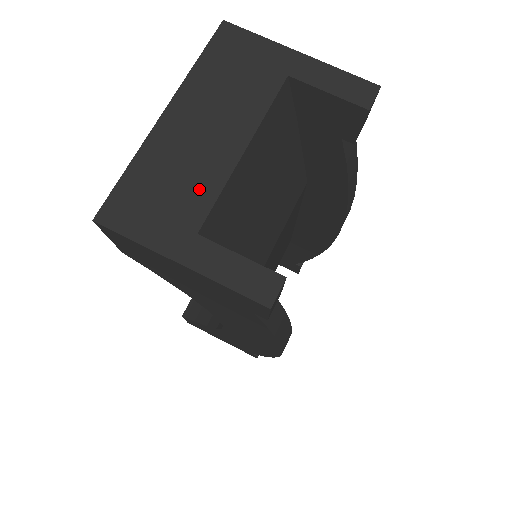
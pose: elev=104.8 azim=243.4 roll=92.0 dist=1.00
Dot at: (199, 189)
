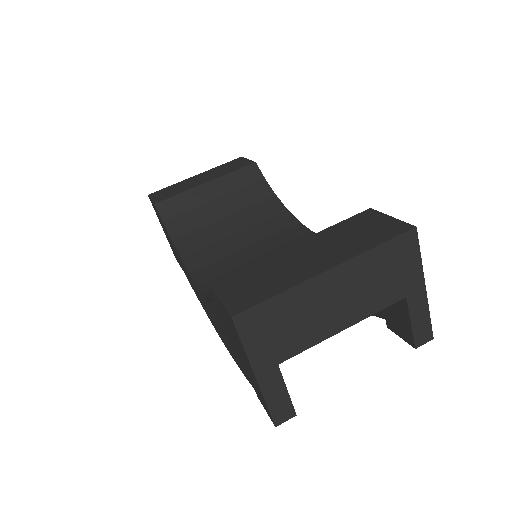
Dot at: (302, 338)
